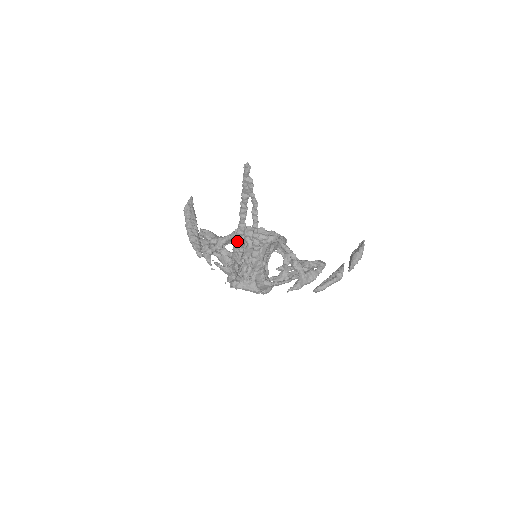
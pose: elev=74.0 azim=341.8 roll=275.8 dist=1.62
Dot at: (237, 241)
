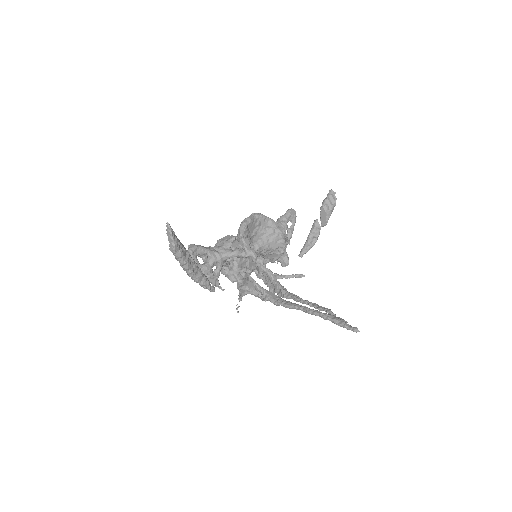
Dot at: (284, 306)
